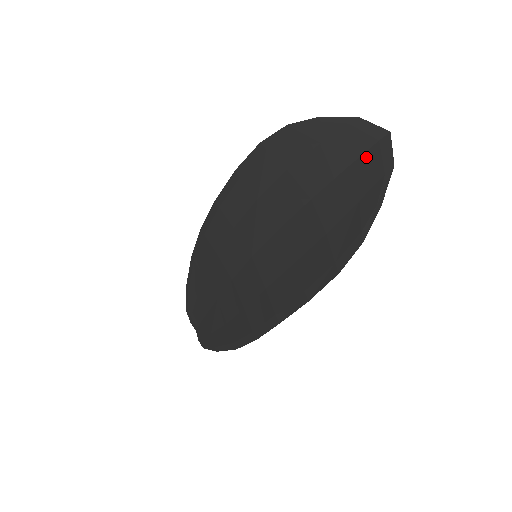
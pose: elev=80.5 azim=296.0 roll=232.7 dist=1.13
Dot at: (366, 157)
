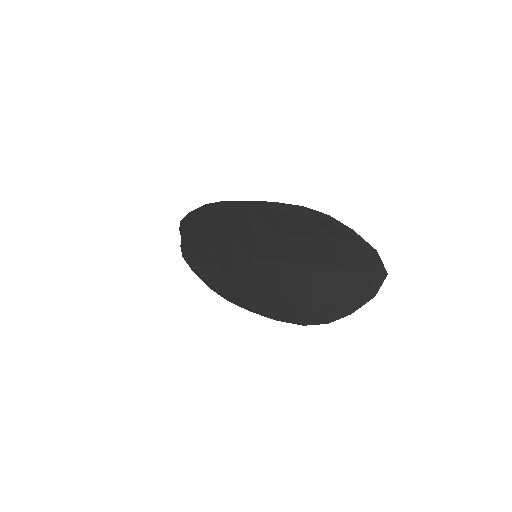
Dot at: (364, 276)
